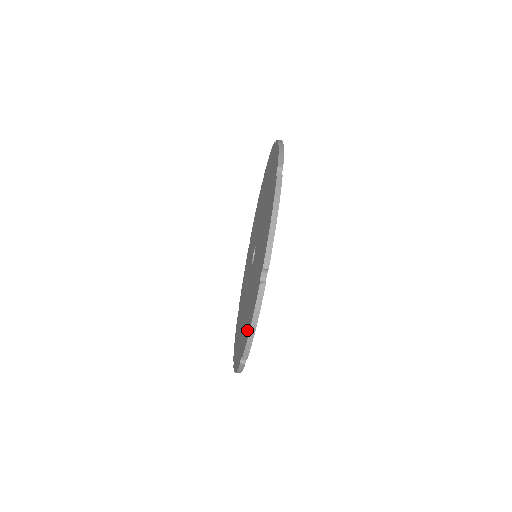
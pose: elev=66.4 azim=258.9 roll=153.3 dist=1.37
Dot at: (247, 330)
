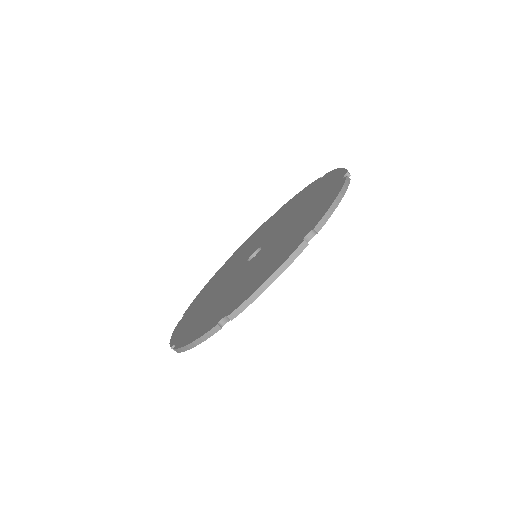
Dot at: (318, 214)
